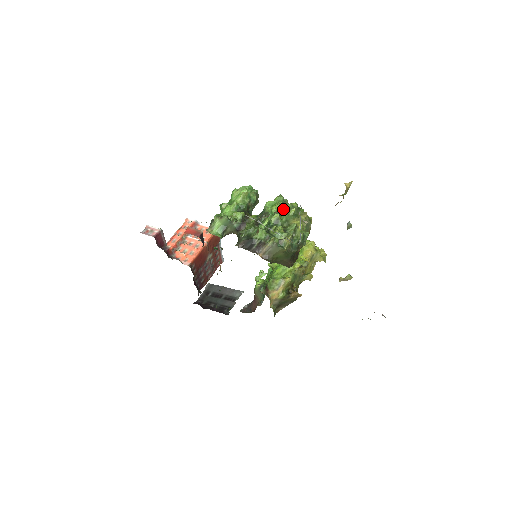
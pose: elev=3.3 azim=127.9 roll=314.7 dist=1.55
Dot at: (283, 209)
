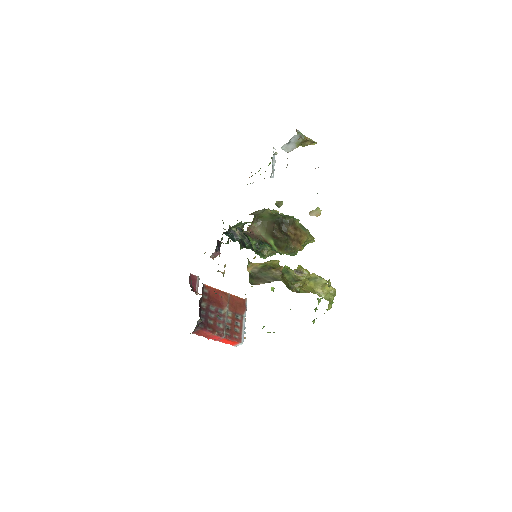
Dot at: occluded
